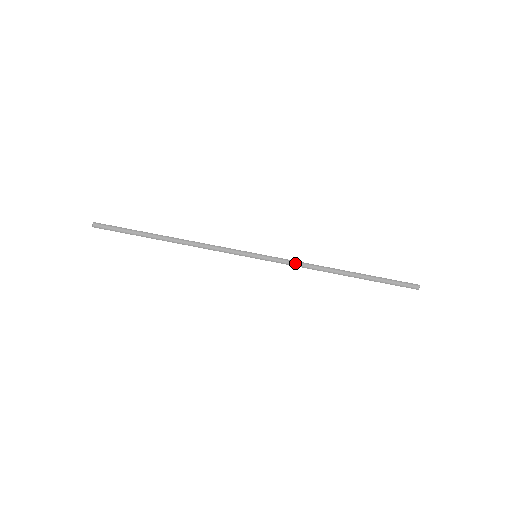
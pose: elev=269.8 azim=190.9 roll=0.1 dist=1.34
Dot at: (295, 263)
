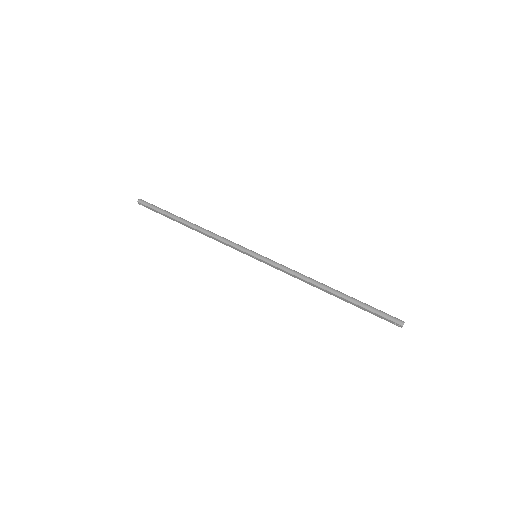
Dot at: (288, 269)
